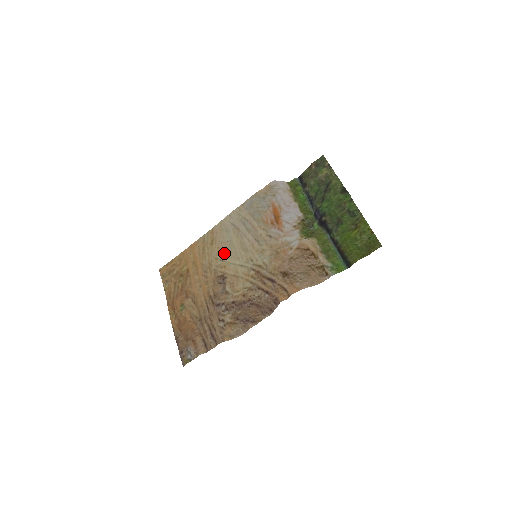
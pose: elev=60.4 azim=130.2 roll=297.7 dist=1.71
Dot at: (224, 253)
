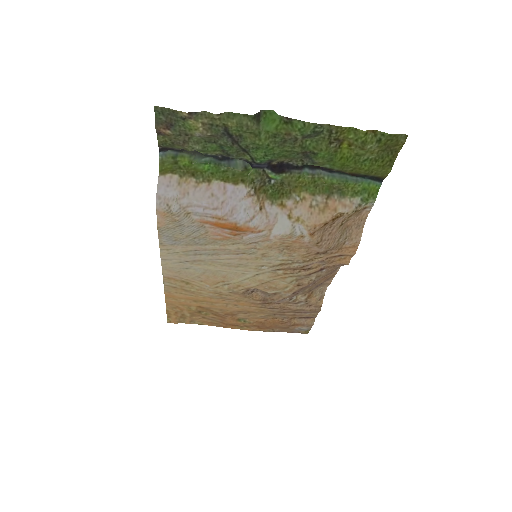
Dot at: (218, 281)
